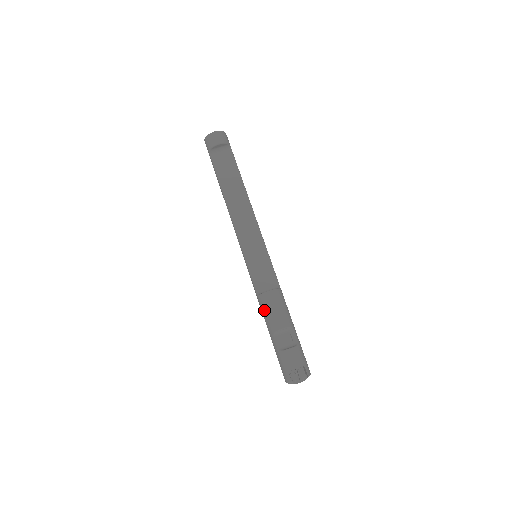
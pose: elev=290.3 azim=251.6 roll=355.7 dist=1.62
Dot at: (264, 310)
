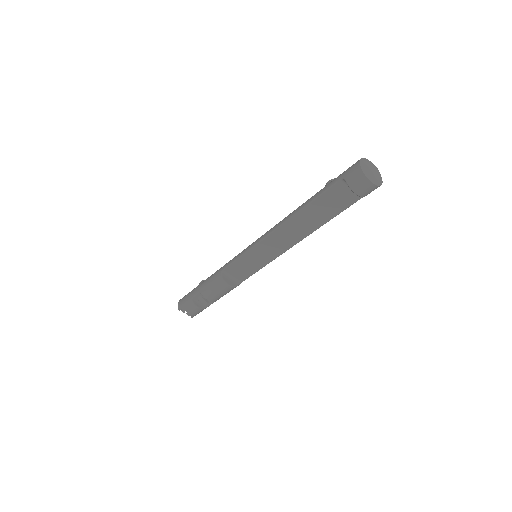
Dot at: (212, 282)
